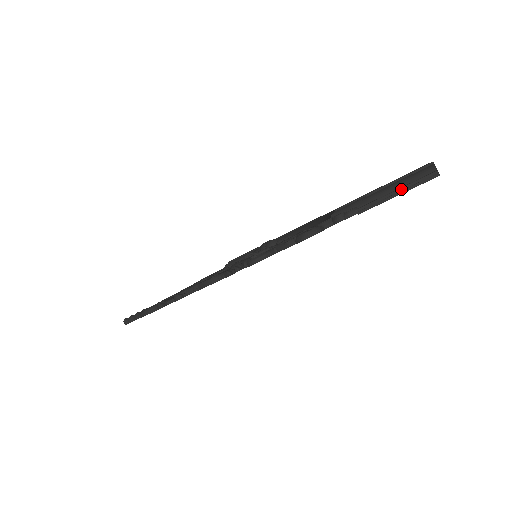
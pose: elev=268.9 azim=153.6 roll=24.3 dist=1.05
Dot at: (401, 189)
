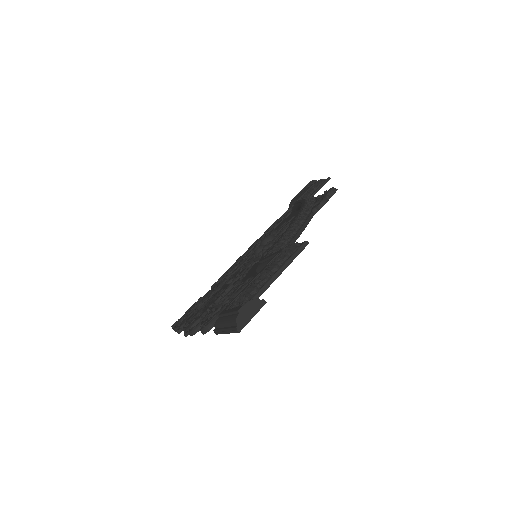
Dot at: (225, 330)
